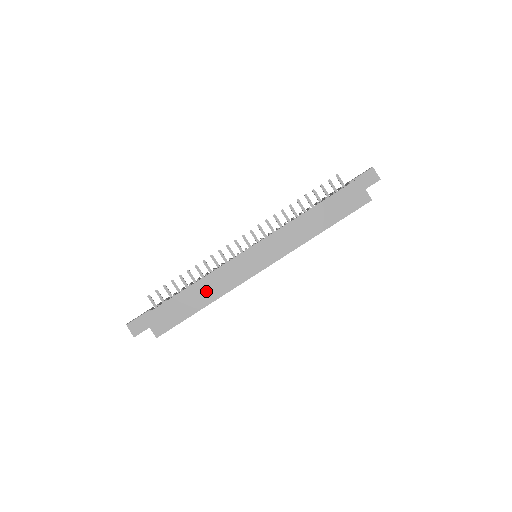
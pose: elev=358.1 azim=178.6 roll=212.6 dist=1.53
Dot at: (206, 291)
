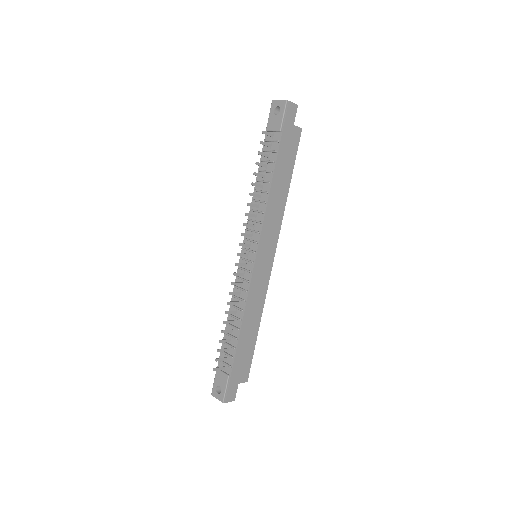
Dot at: (252, 319)
